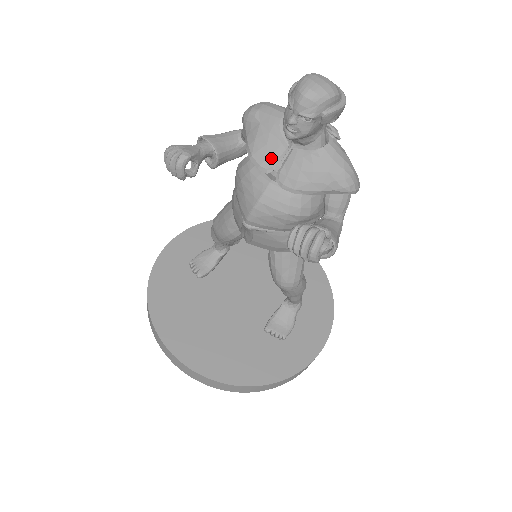
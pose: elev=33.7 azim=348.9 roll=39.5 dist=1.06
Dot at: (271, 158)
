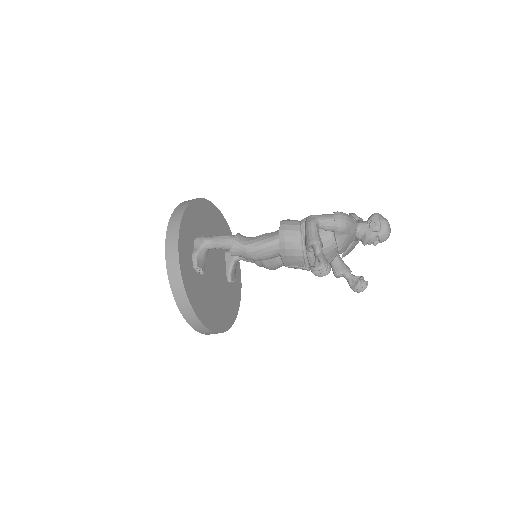
Dot at: (346, 248)
